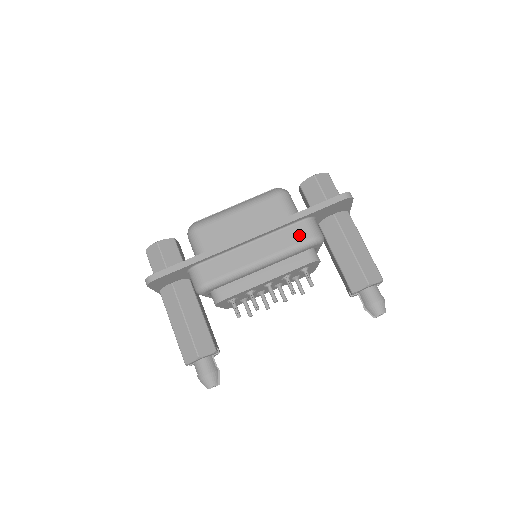
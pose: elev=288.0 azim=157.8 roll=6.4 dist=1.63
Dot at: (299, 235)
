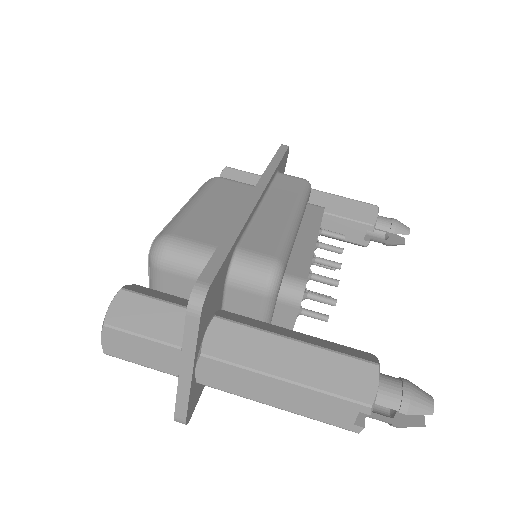
Dot at: (292, 182)
